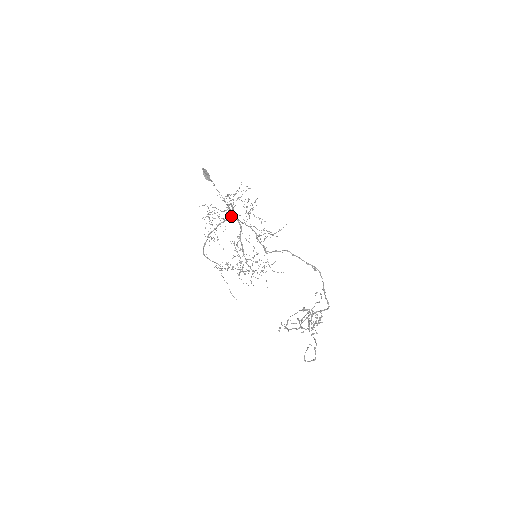
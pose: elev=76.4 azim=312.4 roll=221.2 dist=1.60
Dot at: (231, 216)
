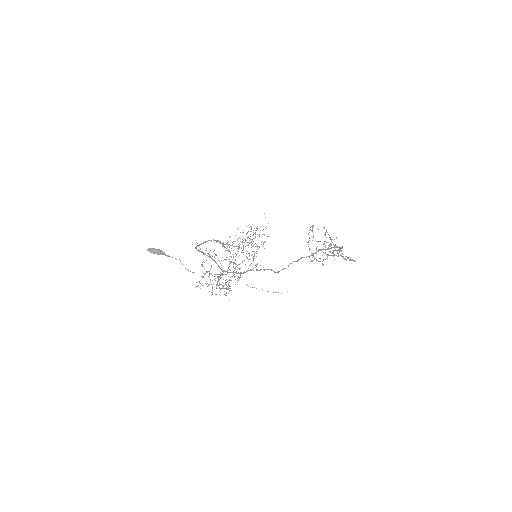
Dot at: (218, 266)
